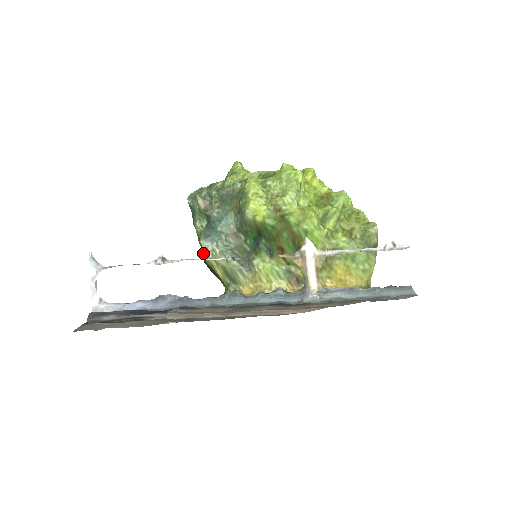
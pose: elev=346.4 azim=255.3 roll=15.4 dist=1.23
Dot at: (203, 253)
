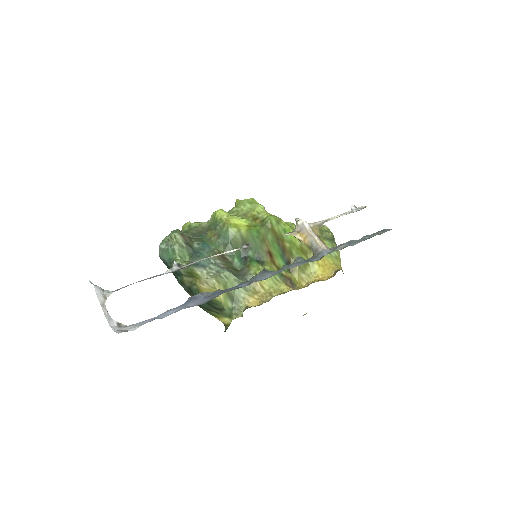
Dot at: (194, 287)
